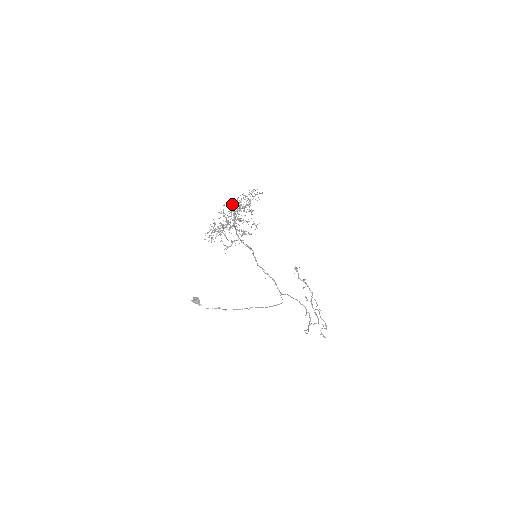
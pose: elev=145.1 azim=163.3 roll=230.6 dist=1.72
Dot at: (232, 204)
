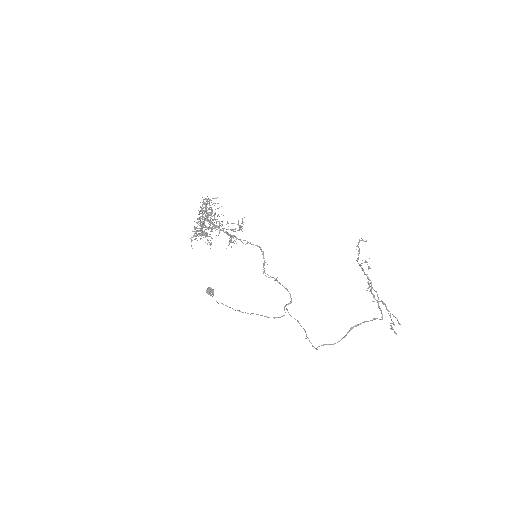
Dot at: occluded
